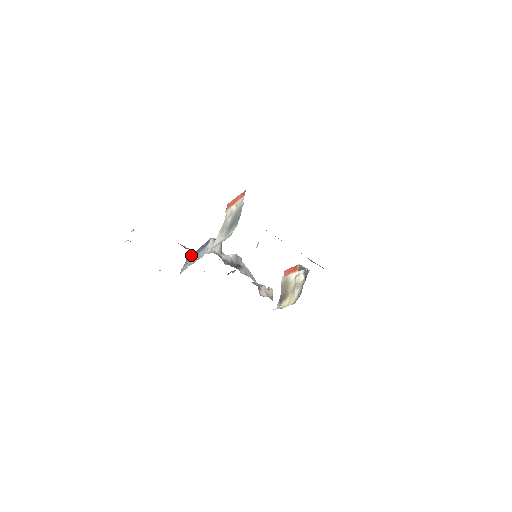
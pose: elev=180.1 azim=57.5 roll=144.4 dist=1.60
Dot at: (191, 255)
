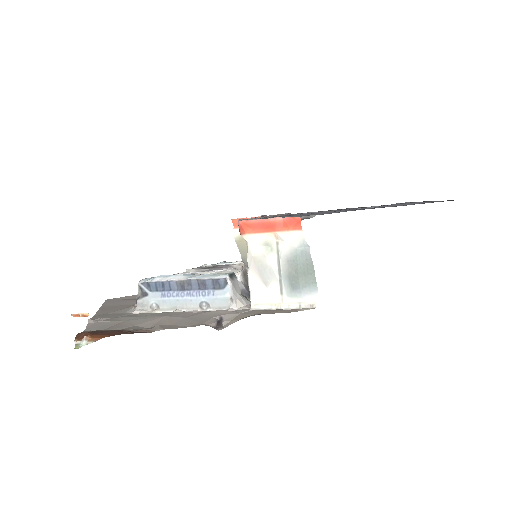
Dot at: (157, 283)
